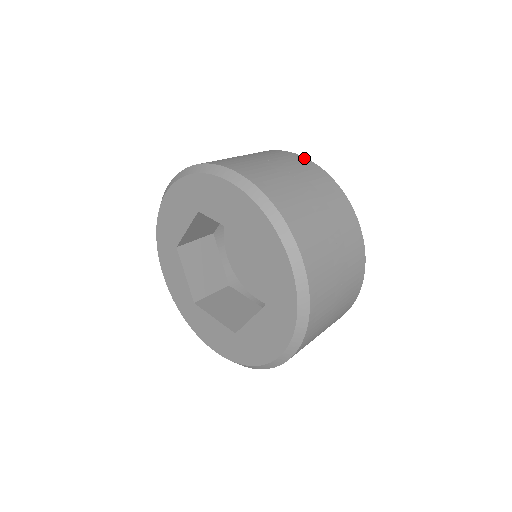
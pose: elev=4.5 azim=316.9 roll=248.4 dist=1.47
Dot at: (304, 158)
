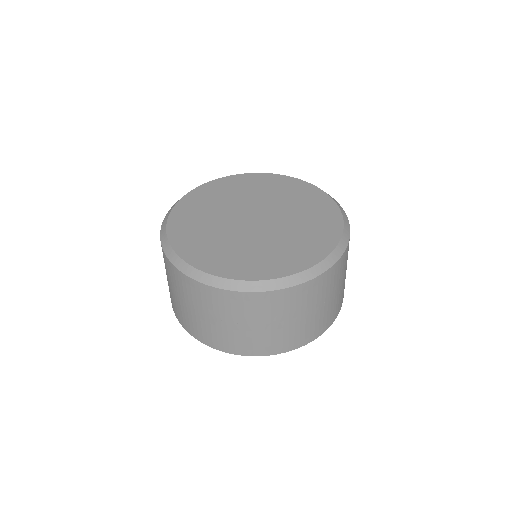
Dot at: (328, 272)
